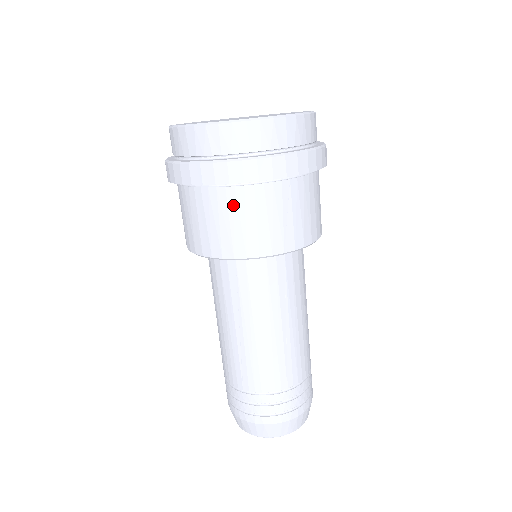
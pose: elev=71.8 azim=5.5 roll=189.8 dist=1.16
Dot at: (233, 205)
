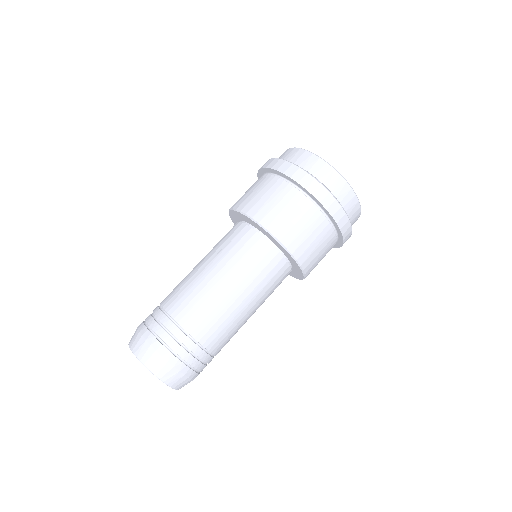
Dot at: (274, 188)
